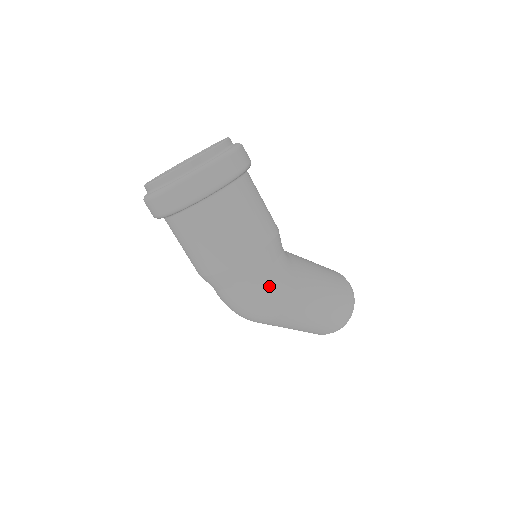
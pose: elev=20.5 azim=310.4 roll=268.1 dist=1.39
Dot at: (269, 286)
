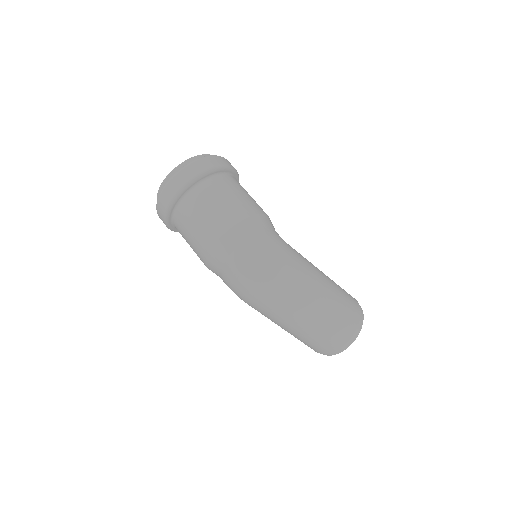
Dot at: (268, 244)
